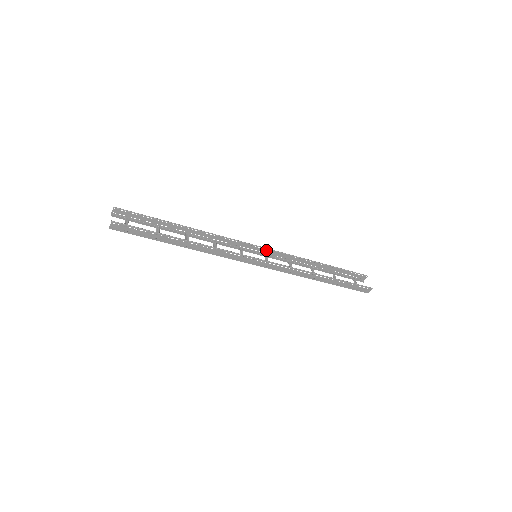
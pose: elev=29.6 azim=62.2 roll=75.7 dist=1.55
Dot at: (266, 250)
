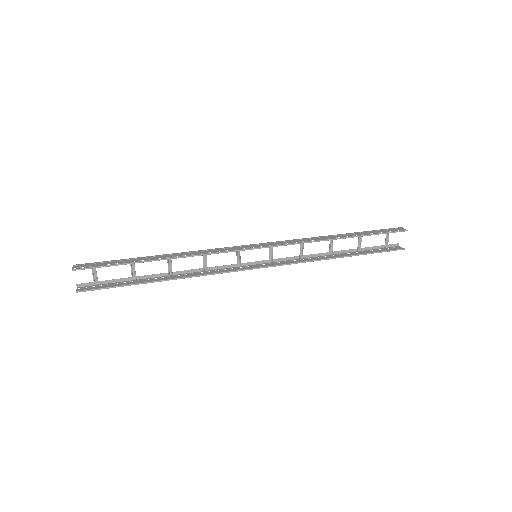
Dot at: occluded
